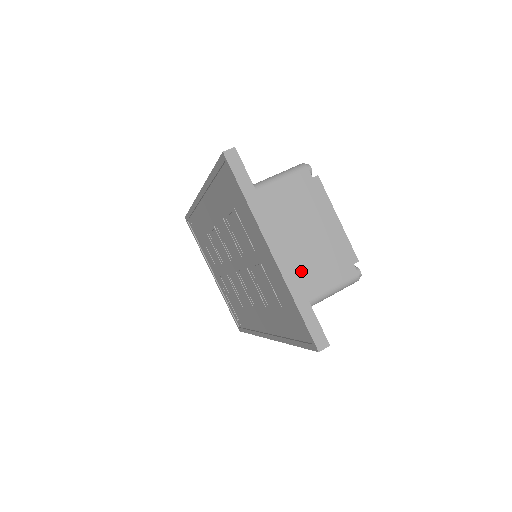
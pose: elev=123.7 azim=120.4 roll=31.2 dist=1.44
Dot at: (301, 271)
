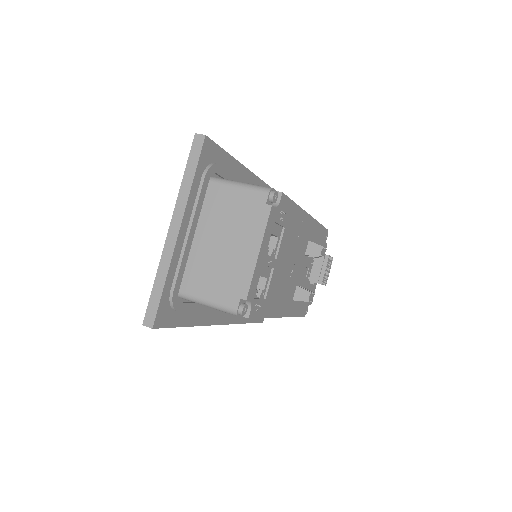
Dot at: (199, 267)
